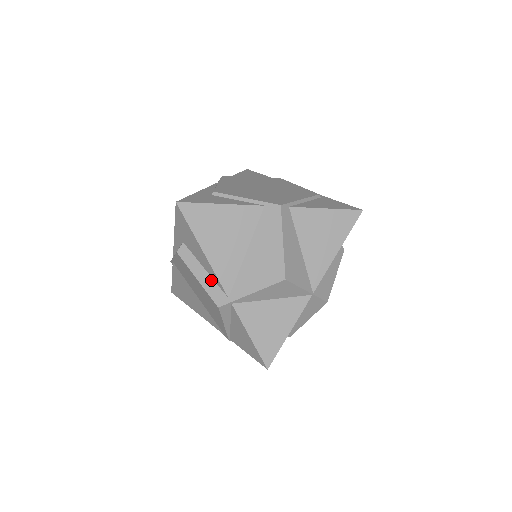
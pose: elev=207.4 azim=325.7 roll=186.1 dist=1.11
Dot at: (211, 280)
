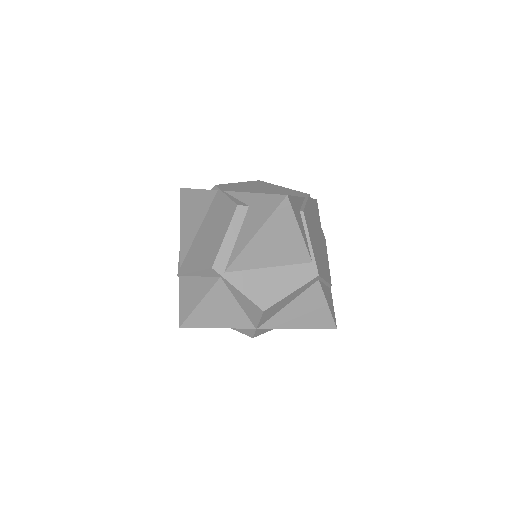
Dot at: (231, 249)
